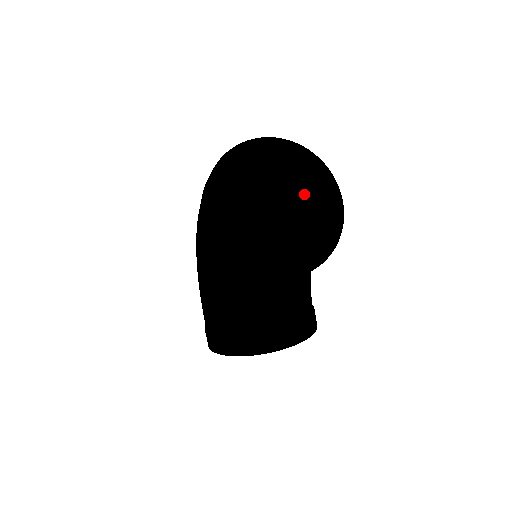
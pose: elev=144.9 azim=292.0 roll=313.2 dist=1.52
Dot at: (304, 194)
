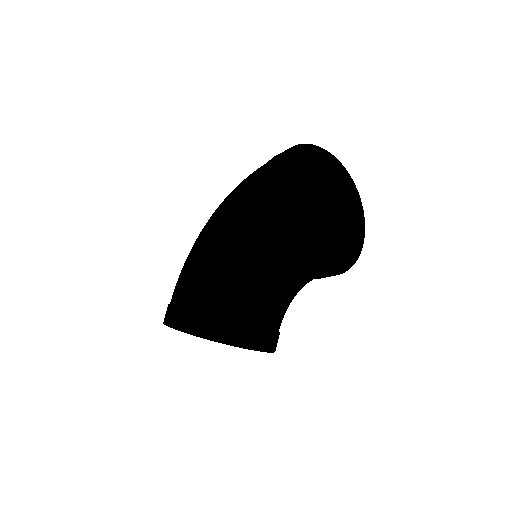
Dot at: (319, 223)
